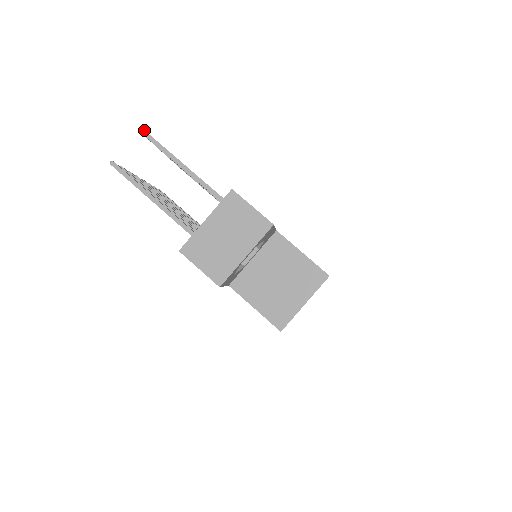
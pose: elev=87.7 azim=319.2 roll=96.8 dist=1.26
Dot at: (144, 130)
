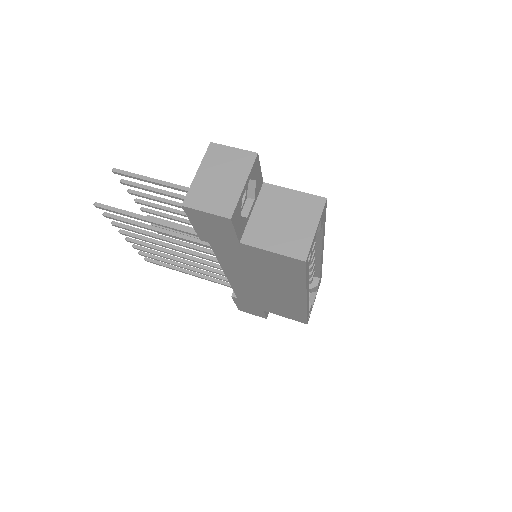
Dot at: (118, 169)
